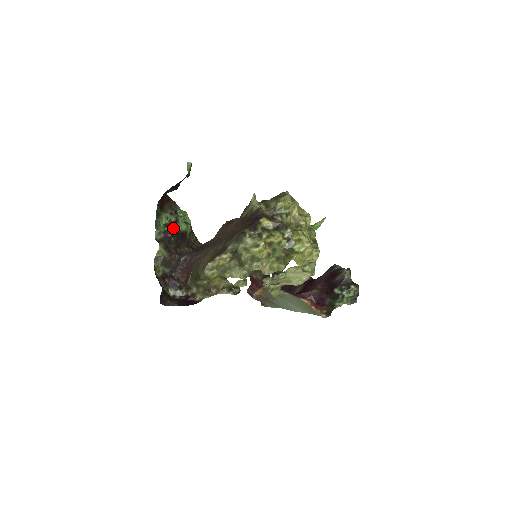
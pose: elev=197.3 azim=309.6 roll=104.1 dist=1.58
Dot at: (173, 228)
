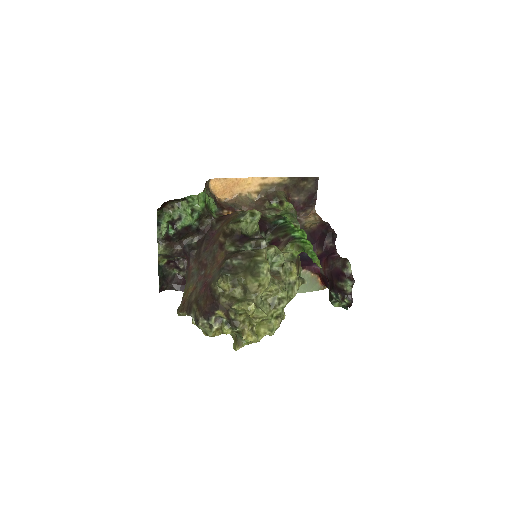
Dot at: (174, 228)
